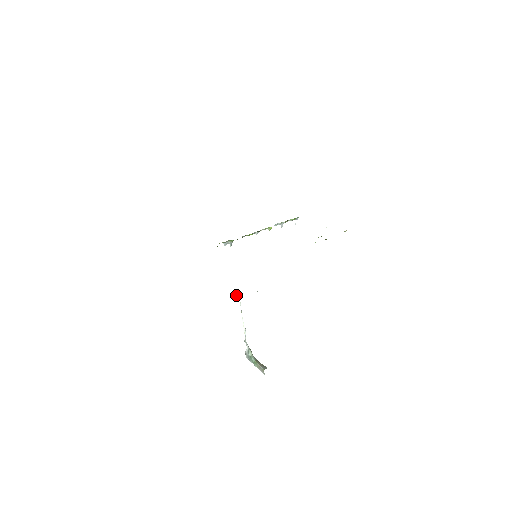
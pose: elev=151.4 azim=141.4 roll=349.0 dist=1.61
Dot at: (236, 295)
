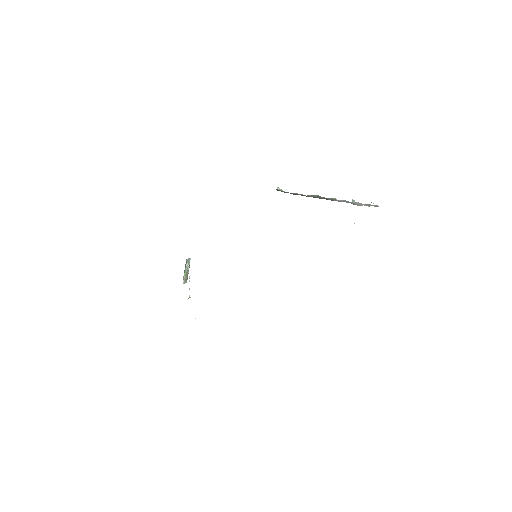
Dot at: (188, 298)
